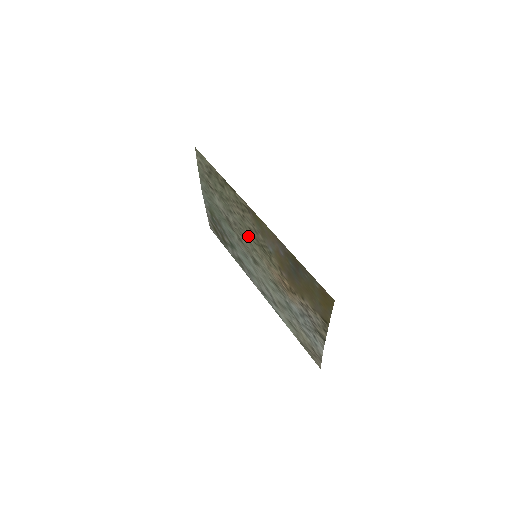
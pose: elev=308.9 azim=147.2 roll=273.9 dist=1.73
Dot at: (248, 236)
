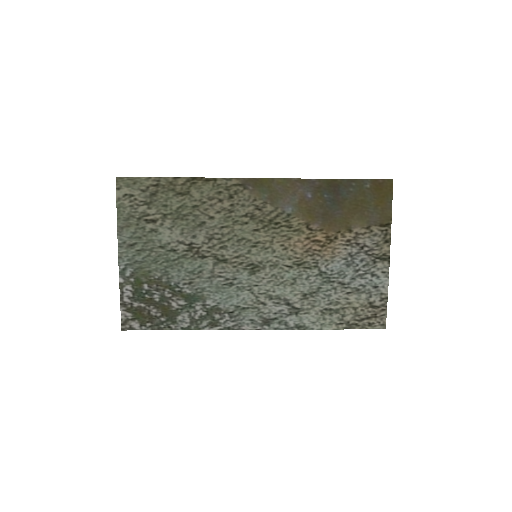
Dot at: (241, 232)
